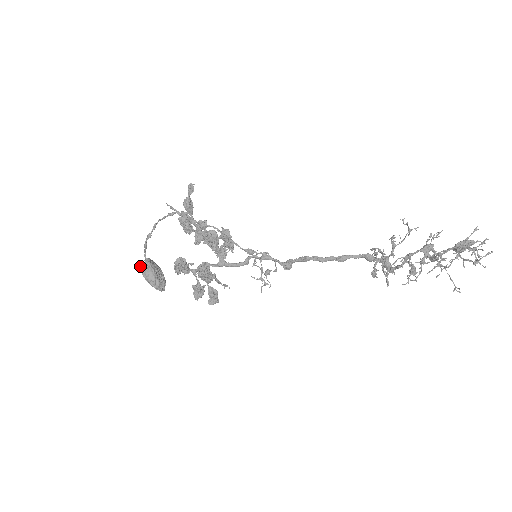
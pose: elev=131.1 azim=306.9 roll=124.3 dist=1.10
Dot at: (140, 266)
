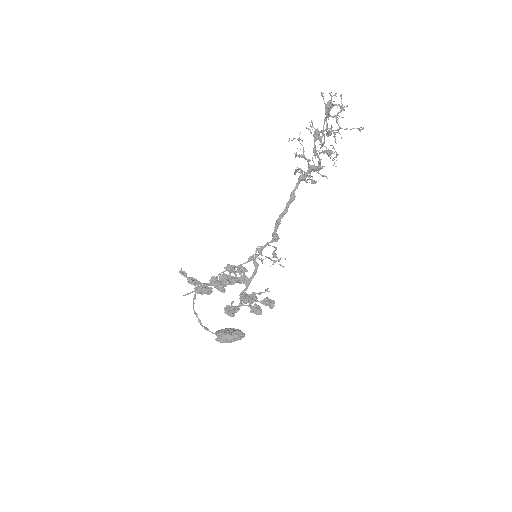
Dot at: occluded
